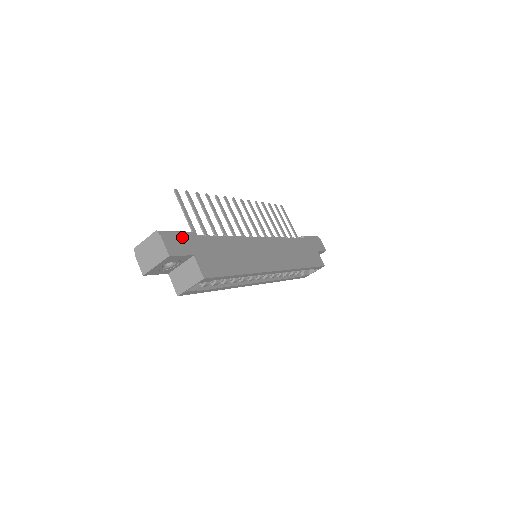
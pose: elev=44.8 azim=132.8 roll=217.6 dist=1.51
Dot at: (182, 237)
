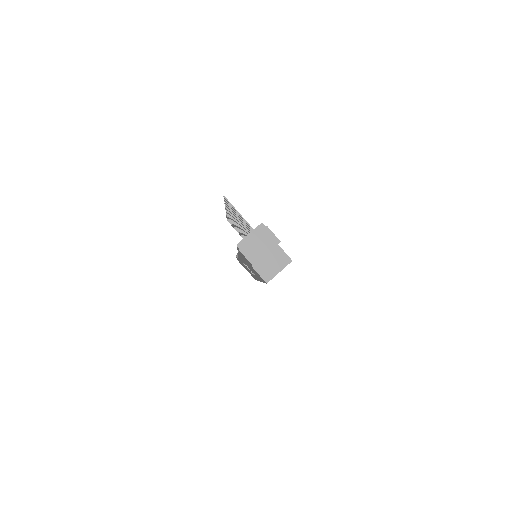
Dot at: occluded
